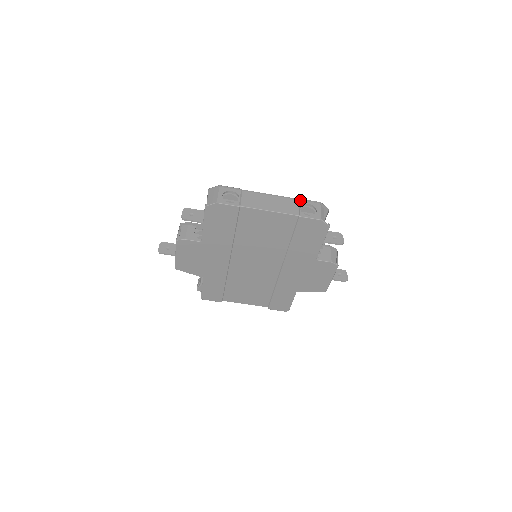
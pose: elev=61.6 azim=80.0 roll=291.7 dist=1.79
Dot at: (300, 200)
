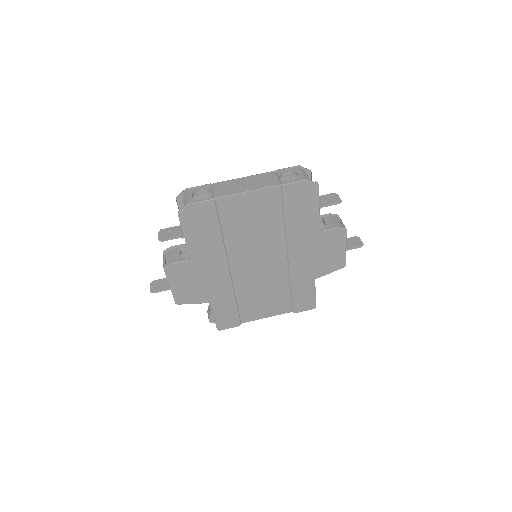
Dot at: (276, 172)
